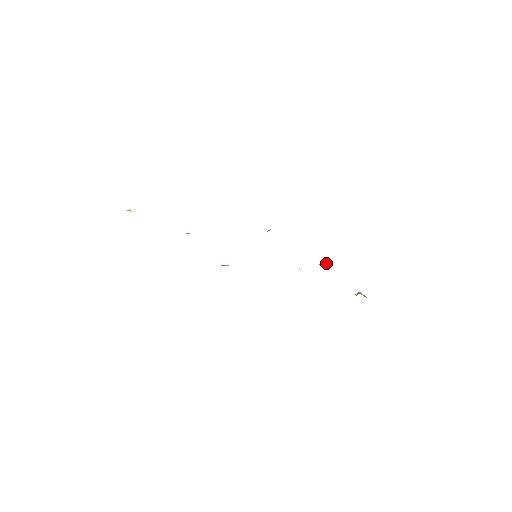
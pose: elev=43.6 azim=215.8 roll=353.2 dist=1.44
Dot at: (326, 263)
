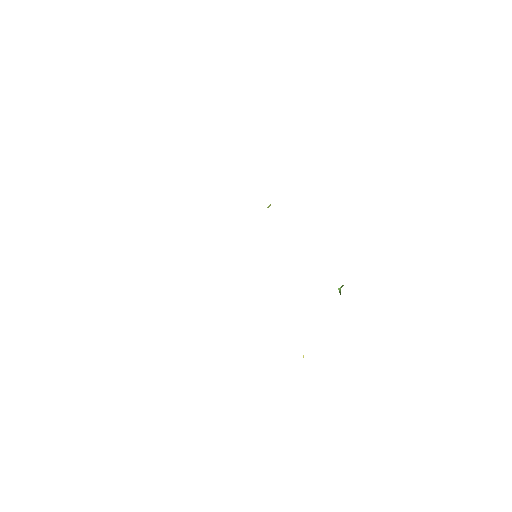
Dot at: occluded
